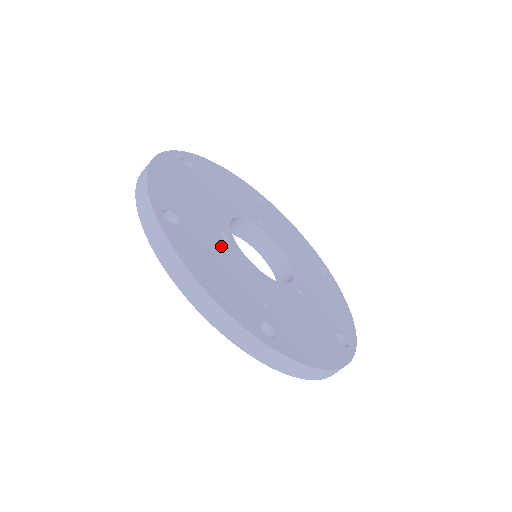
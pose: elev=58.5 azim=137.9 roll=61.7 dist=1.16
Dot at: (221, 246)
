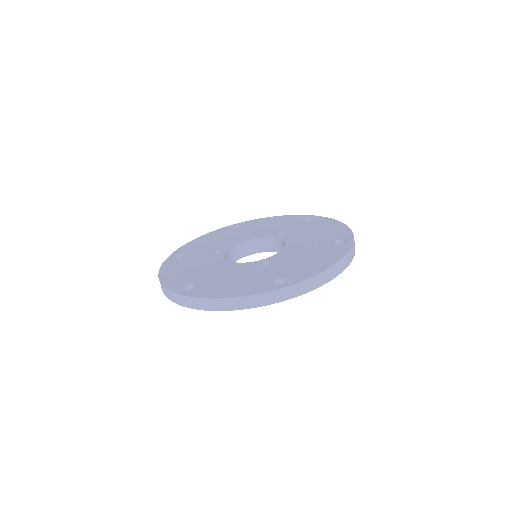
Dot at: (205, 258)
